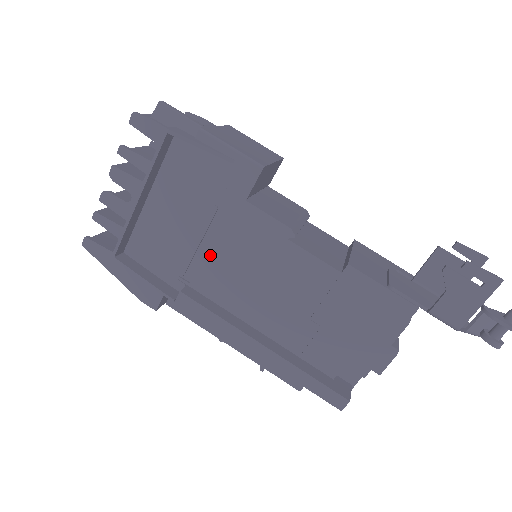
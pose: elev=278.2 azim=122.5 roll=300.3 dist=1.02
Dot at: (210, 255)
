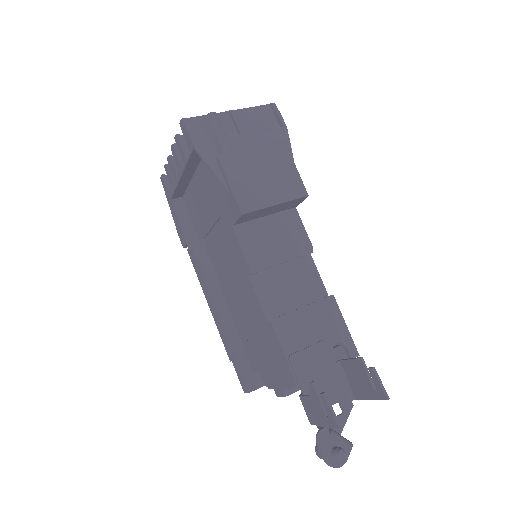
Dot at: (214, 240)
